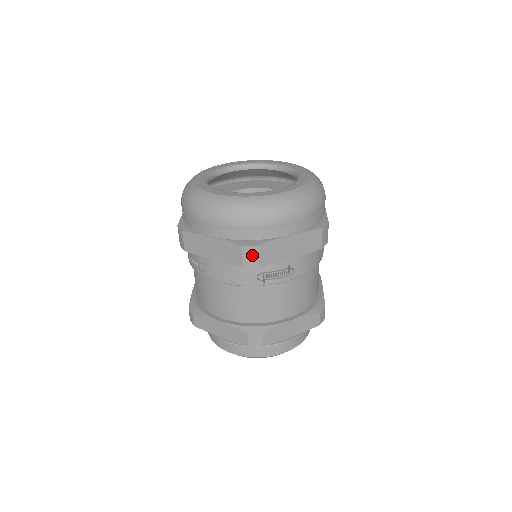
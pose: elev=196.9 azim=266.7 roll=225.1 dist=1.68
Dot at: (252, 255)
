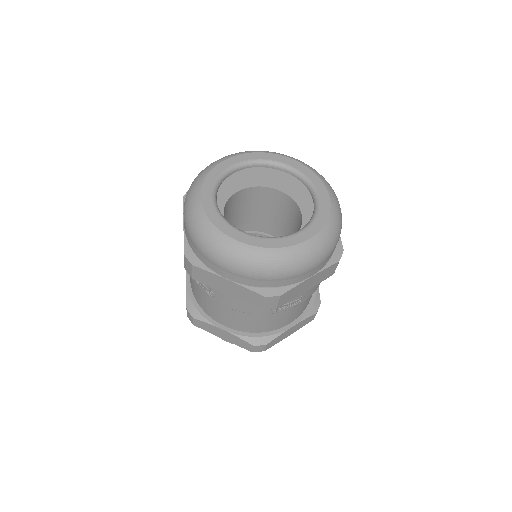
Dot at: (273, 302)
